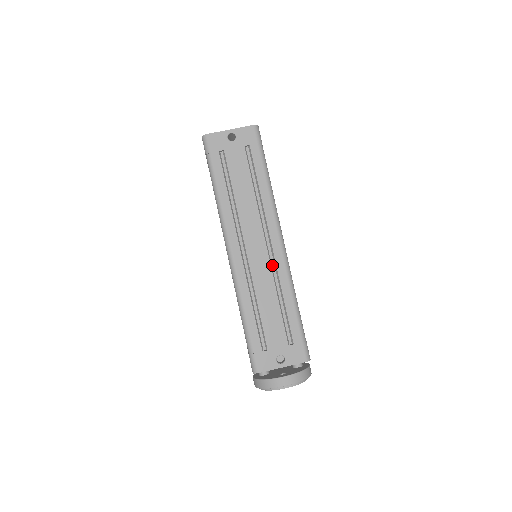
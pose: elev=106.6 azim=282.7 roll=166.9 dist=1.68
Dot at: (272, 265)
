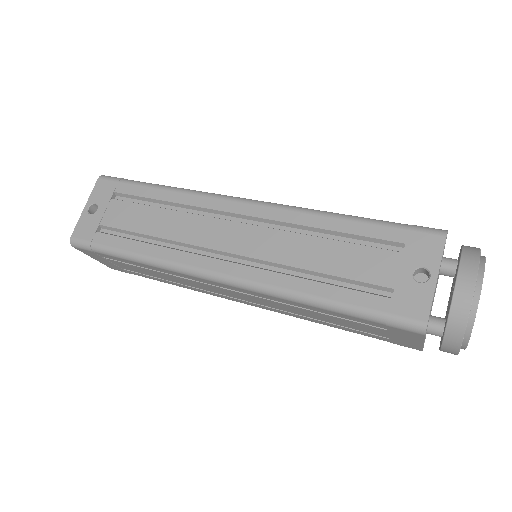
Dot at: (269, 227)
